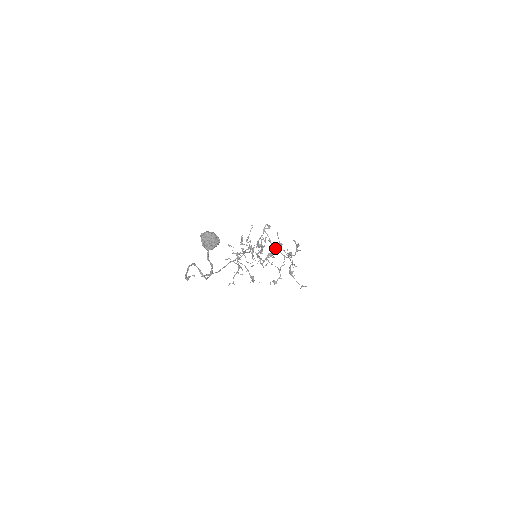
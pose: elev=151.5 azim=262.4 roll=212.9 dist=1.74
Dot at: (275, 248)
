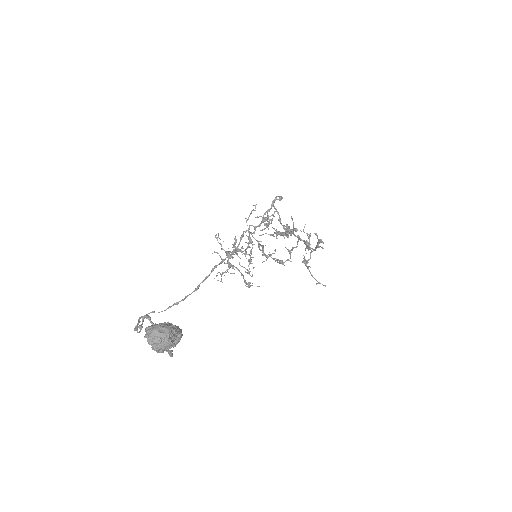
Dot at: occluded
